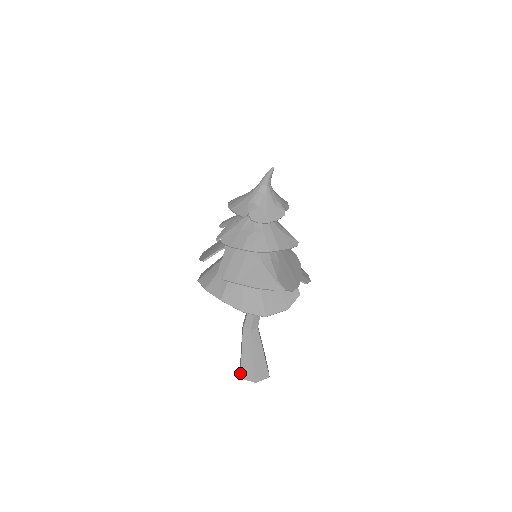
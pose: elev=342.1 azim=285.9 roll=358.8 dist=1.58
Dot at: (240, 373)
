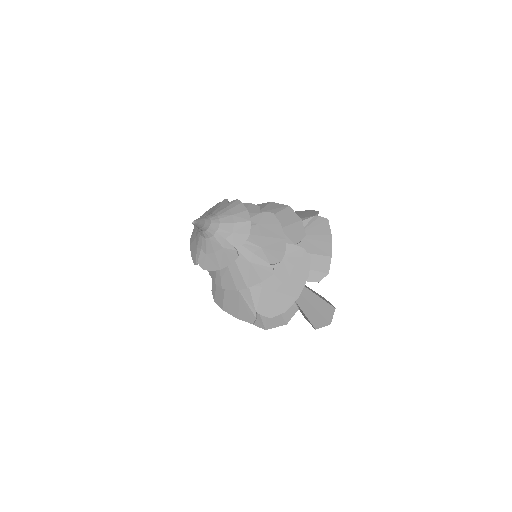
Dot at: occluded
